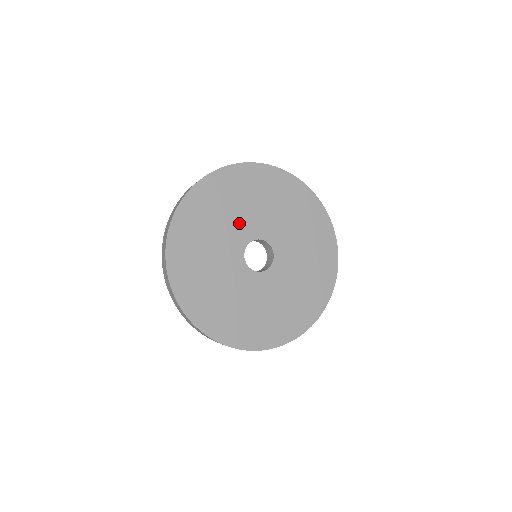
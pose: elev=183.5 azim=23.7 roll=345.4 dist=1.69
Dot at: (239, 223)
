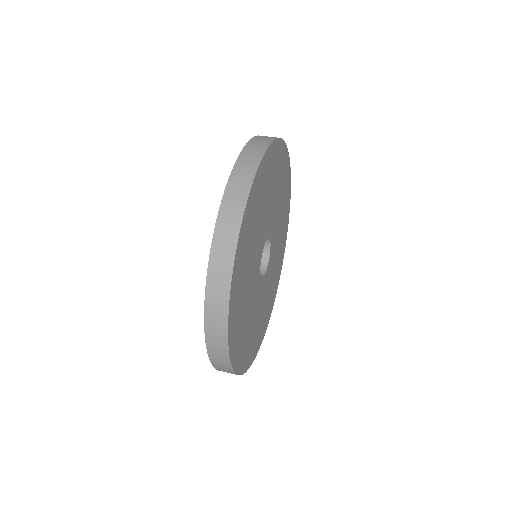
Dot at: (260, 236)
